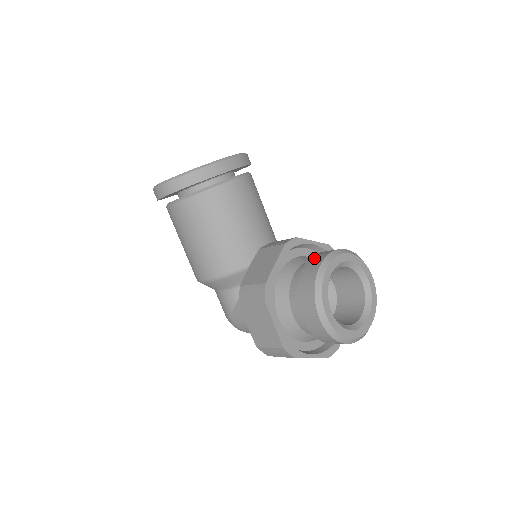
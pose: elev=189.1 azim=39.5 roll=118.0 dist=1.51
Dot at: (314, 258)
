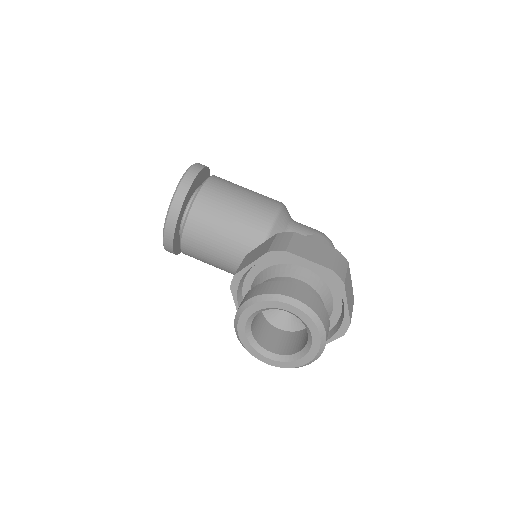
Dot at: occluded
